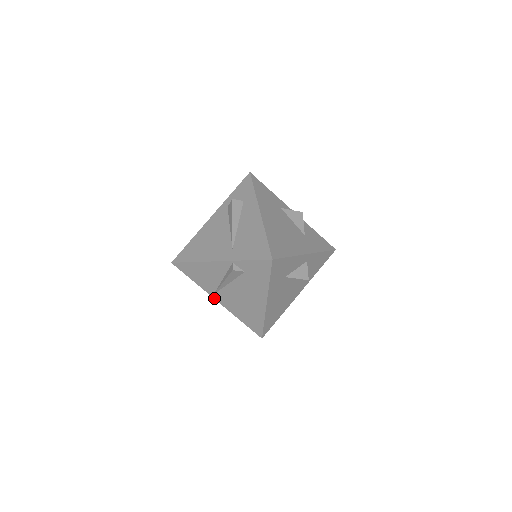
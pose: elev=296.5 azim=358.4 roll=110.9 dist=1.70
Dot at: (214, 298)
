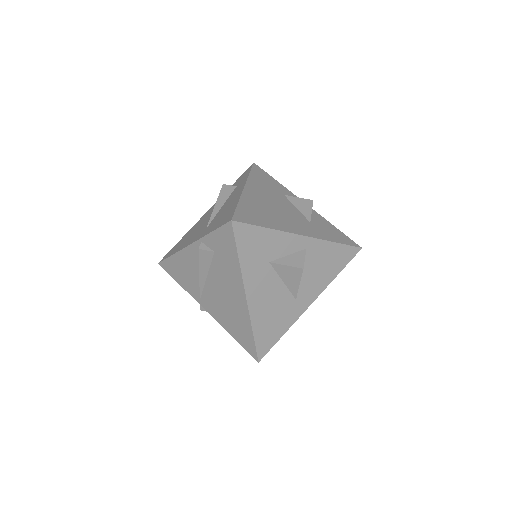
Dot at: (202, 306)
